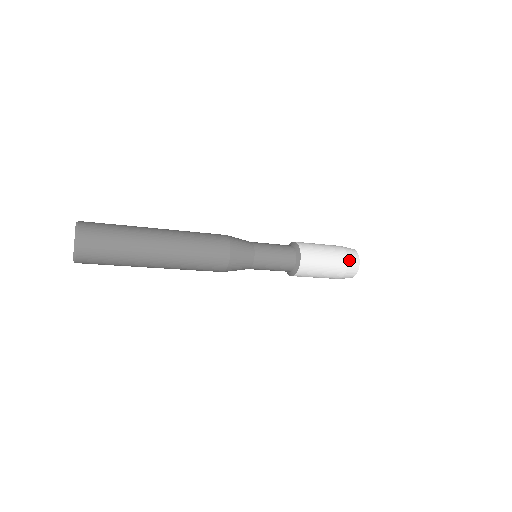
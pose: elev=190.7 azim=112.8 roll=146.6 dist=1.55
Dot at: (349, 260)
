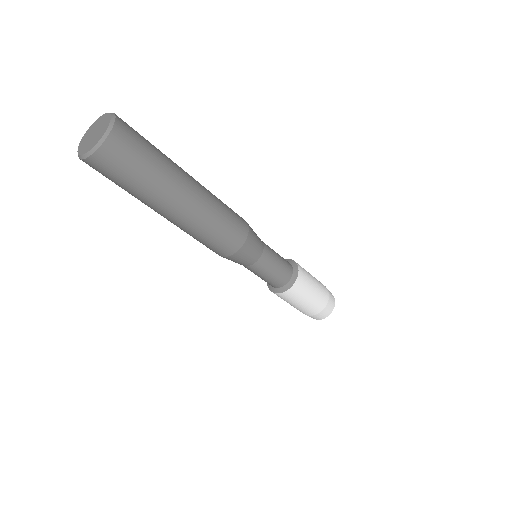
Dot at: occluded
